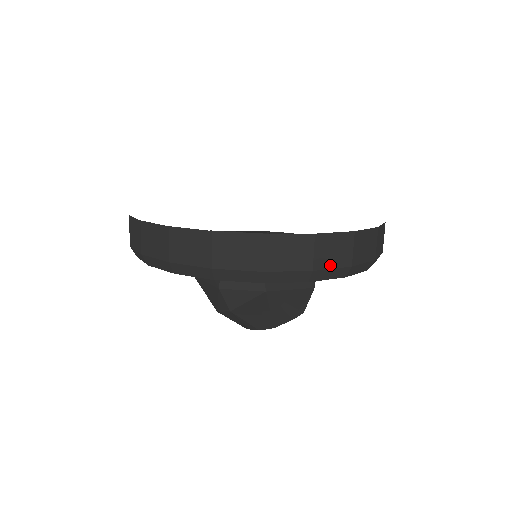
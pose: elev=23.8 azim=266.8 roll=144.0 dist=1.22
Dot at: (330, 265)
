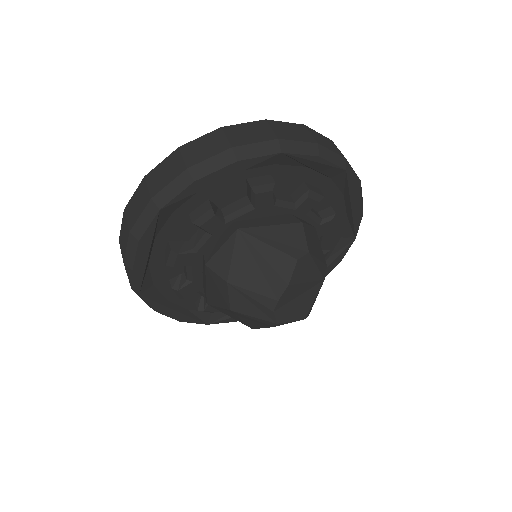
Dot at: (251, 142)
